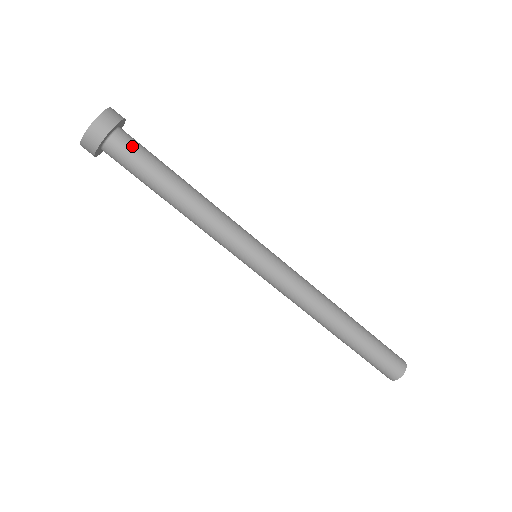
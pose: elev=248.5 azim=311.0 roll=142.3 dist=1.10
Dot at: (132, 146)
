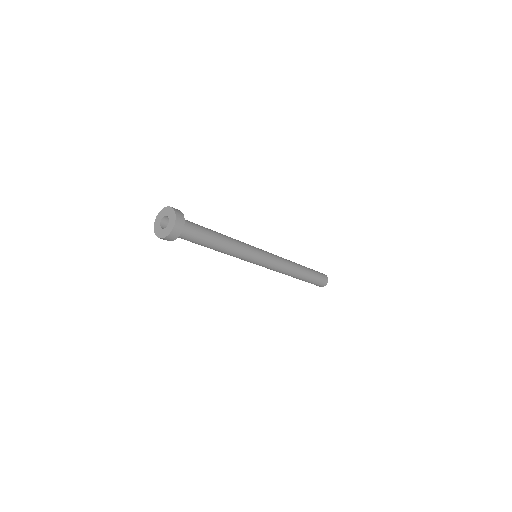
Dot at: (188, 236)
